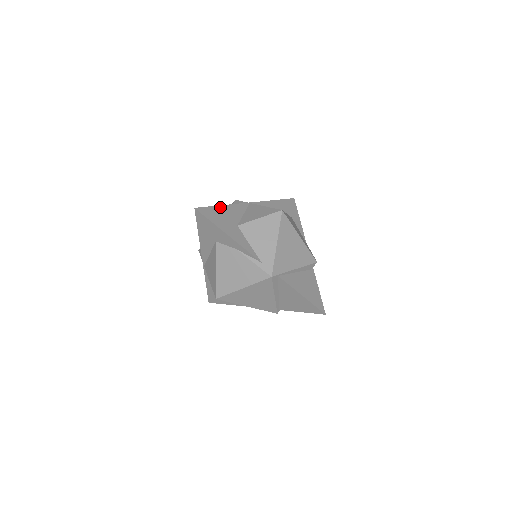
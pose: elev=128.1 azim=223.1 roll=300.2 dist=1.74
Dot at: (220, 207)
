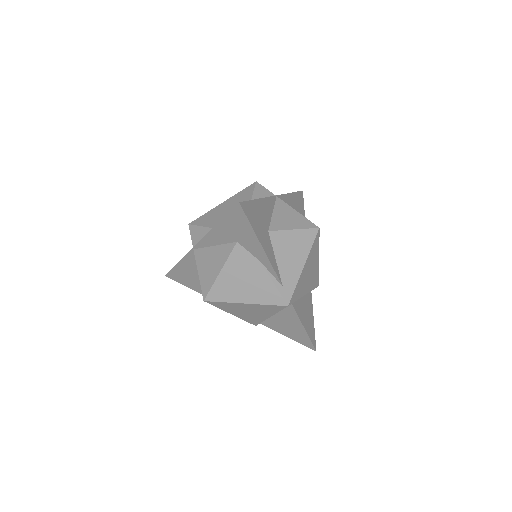
Dot at: (257, 202)
